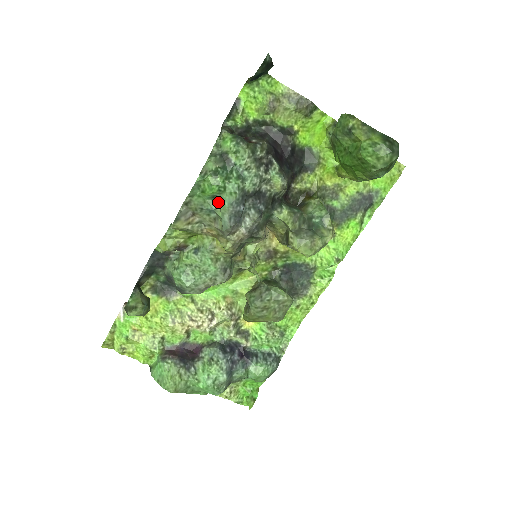
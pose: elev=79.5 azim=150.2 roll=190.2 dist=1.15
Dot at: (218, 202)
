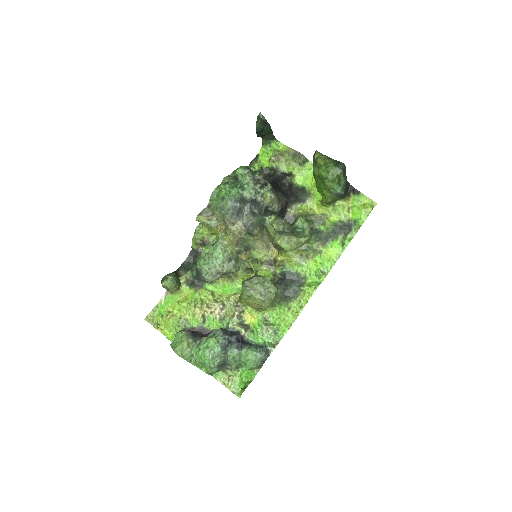
Dot at: occluded
